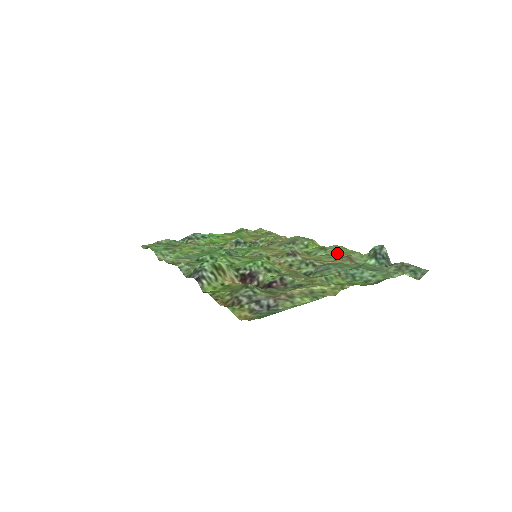
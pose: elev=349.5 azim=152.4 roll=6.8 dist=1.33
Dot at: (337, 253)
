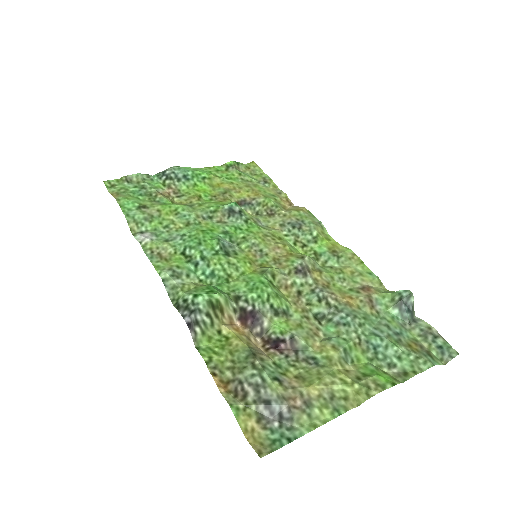
Dot at: (352, 270)
